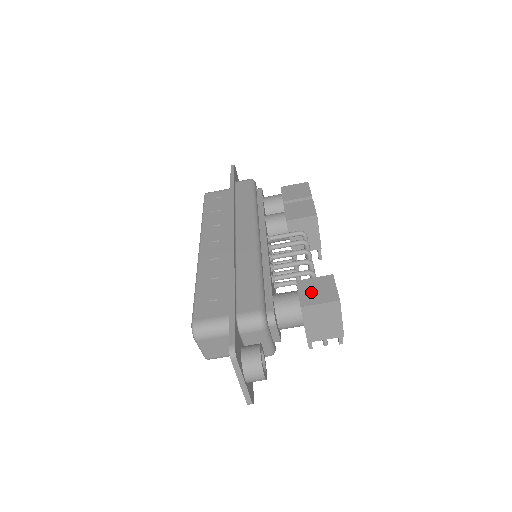
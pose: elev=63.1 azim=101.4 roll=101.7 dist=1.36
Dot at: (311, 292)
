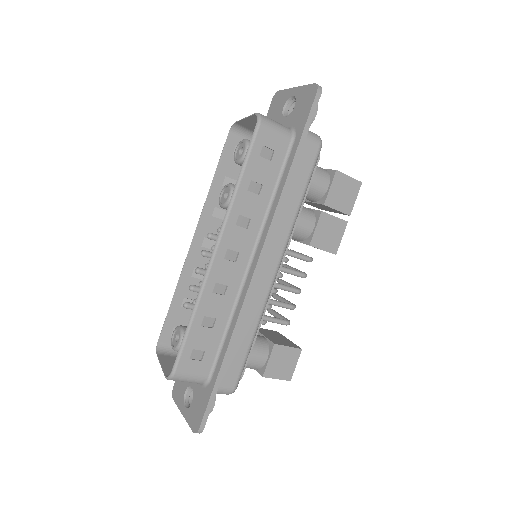
Dot at: (278, 364)
